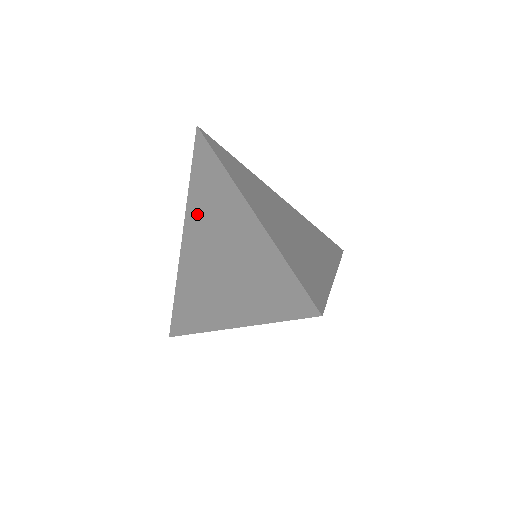
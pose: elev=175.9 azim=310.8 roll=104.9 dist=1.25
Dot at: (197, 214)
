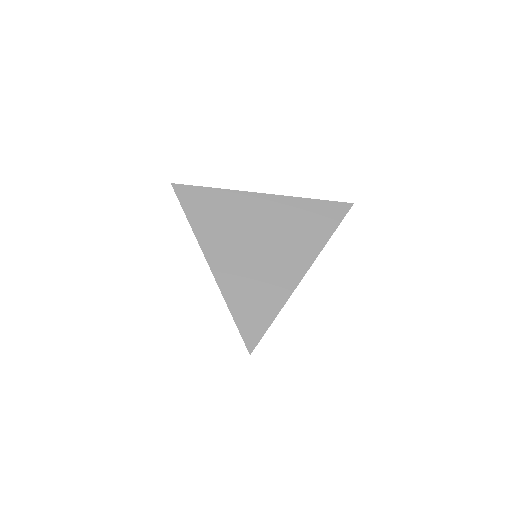
Dot at: (214, 234)
